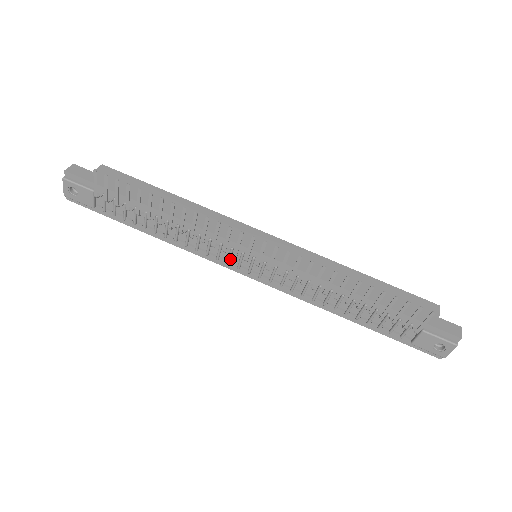
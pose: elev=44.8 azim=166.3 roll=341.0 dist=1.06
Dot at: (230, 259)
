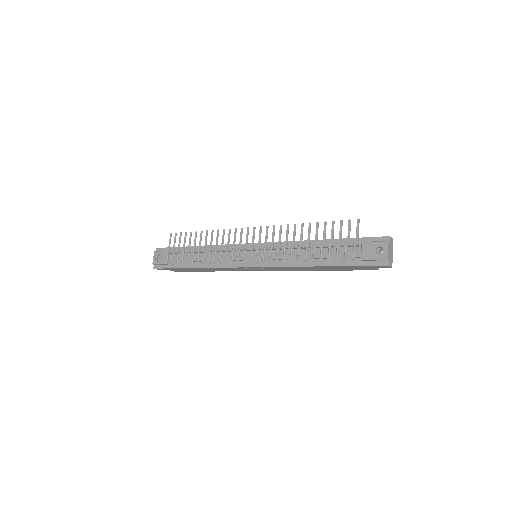
Dot at: (239, 258)
